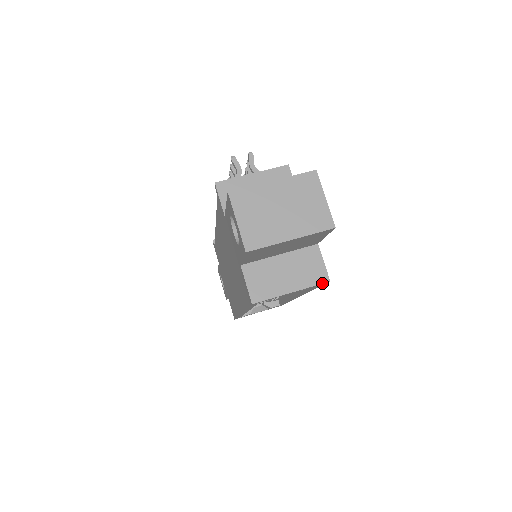
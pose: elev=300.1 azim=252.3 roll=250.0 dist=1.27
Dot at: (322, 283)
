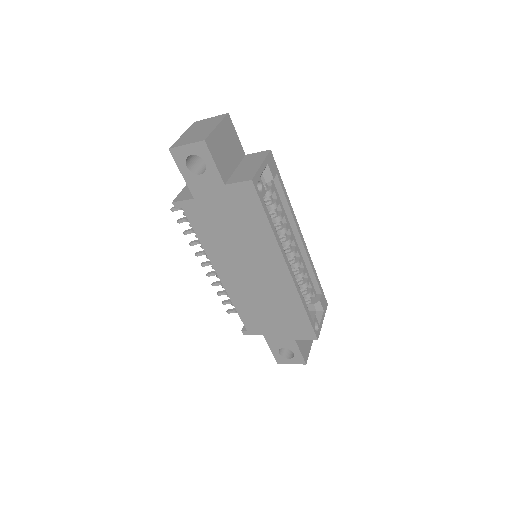
Dot at: (268, 153)
